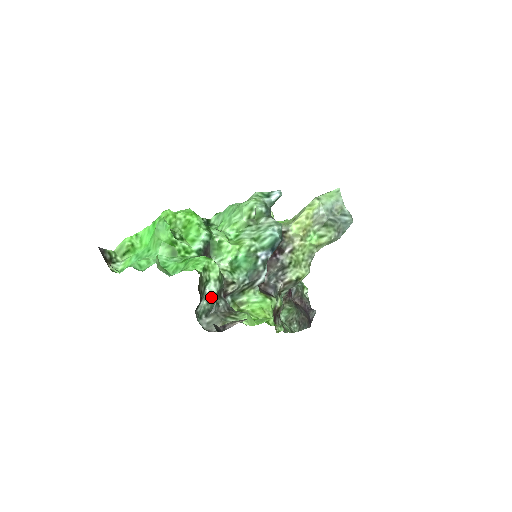
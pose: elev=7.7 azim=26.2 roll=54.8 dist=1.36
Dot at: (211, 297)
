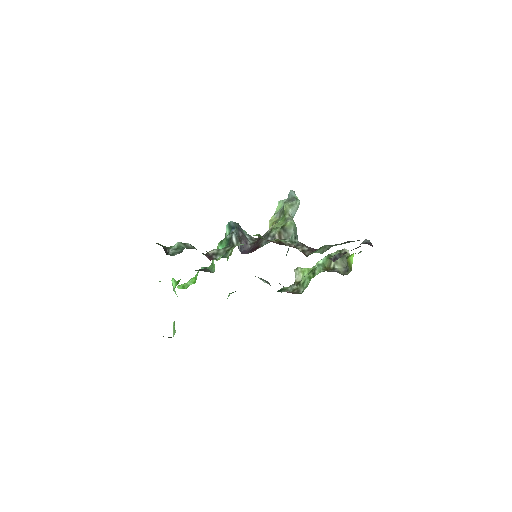
Dot at: (178, 248)
